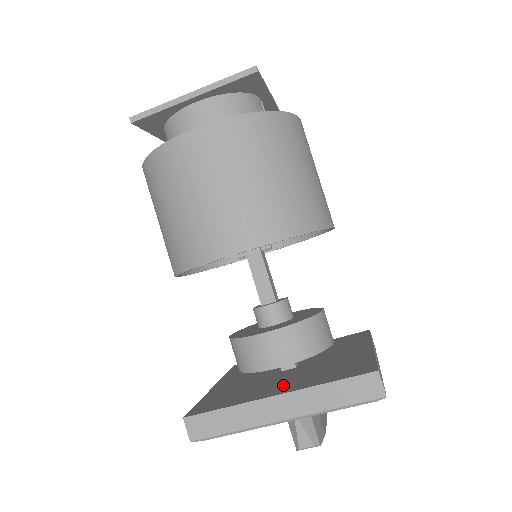
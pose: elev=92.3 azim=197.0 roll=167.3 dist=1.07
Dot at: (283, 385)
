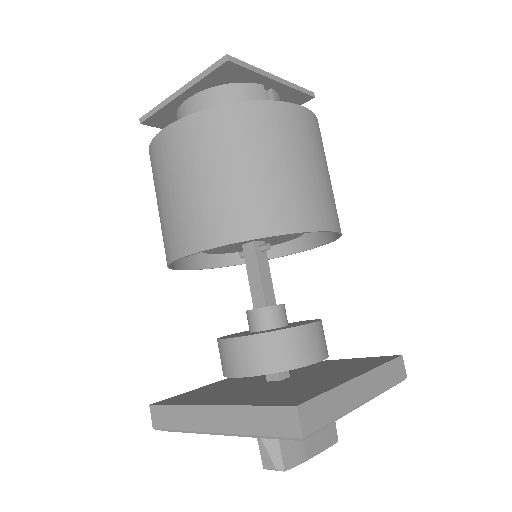
Dot at: (234, 396)
